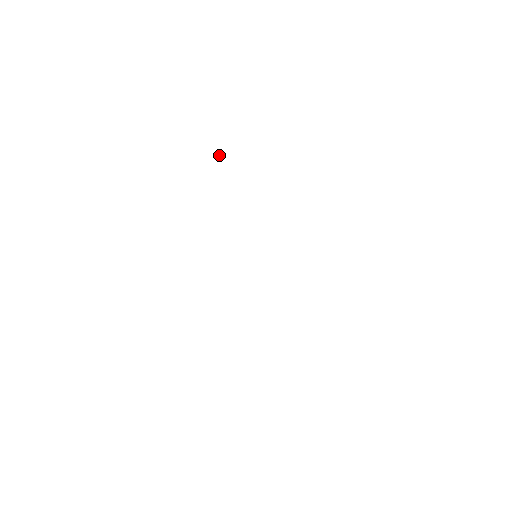
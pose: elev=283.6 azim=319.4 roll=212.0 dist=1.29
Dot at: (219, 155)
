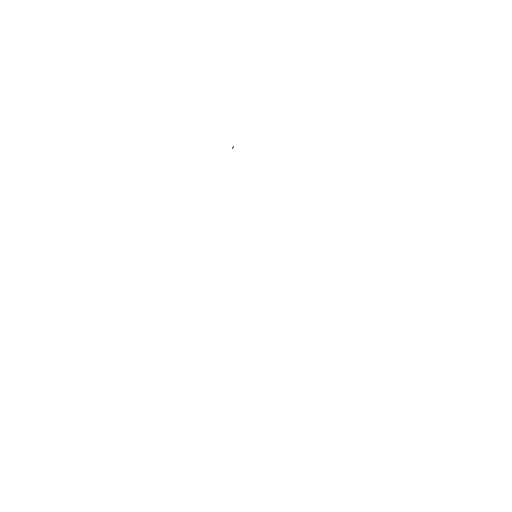
Dot at: occluded
